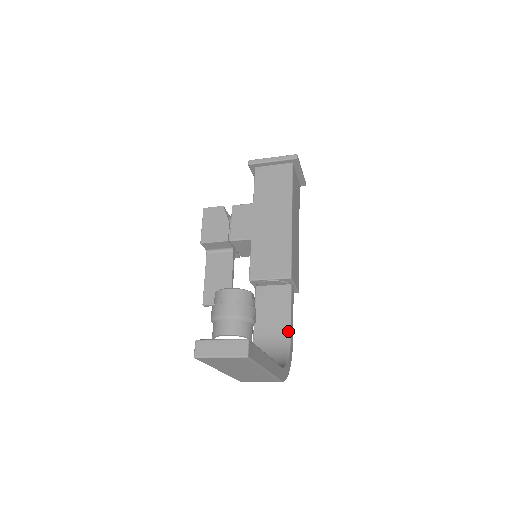
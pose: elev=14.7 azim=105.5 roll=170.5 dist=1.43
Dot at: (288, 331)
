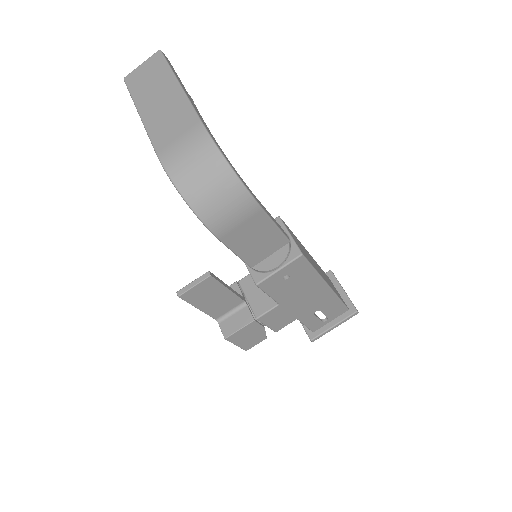
Dot at: occluded
